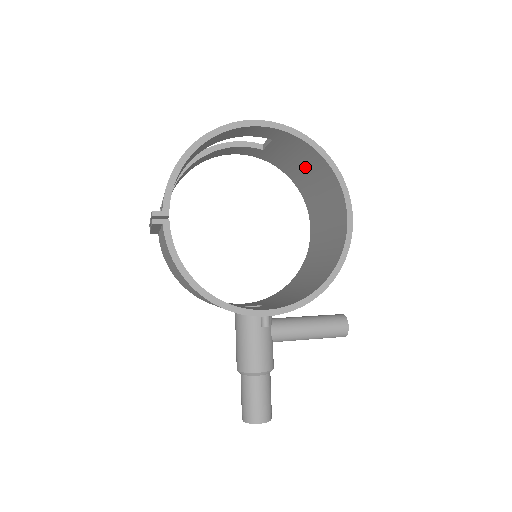
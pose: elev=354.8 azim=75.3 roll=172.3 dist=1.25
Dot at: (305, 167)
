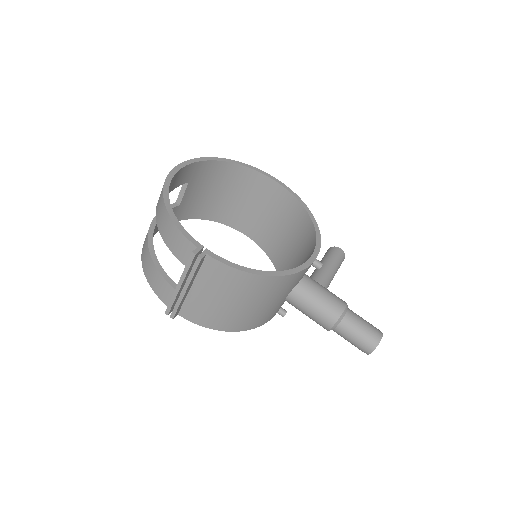
Dot at: (217, 190)
